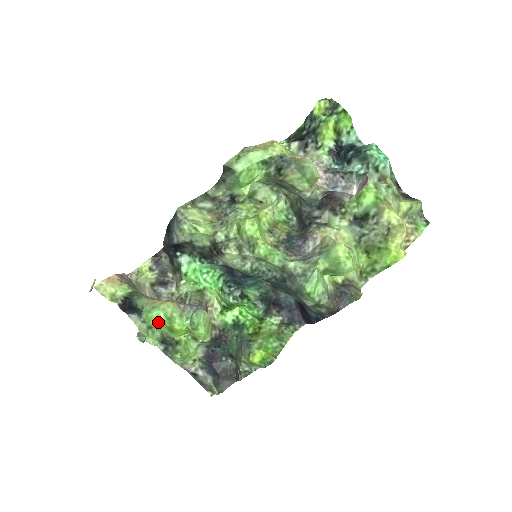
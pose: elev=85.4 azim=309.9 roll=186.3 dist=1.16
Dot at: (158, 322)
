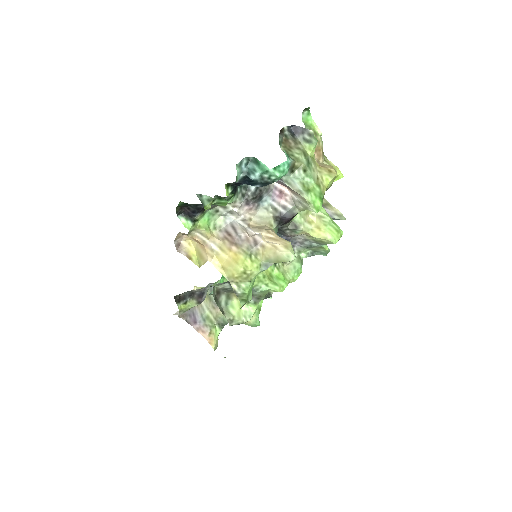
Dot at: occluded
